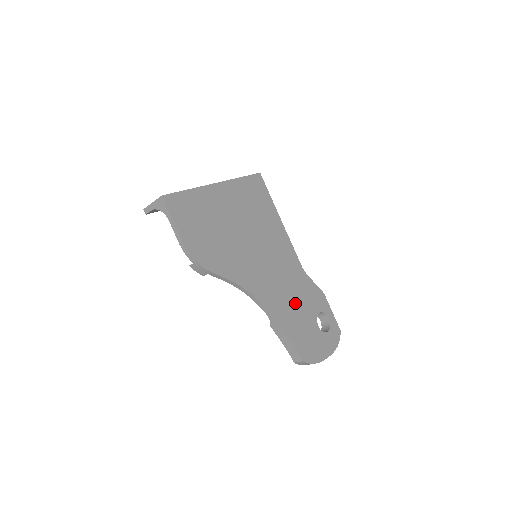
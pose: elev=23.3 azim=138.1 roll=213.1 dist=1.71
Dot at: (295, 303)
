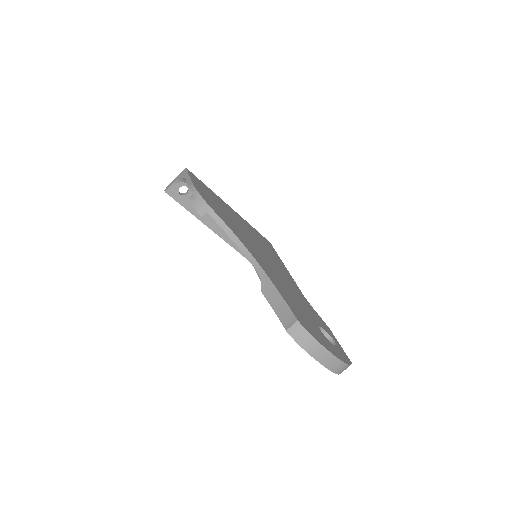
Dot at: (293, 296)
